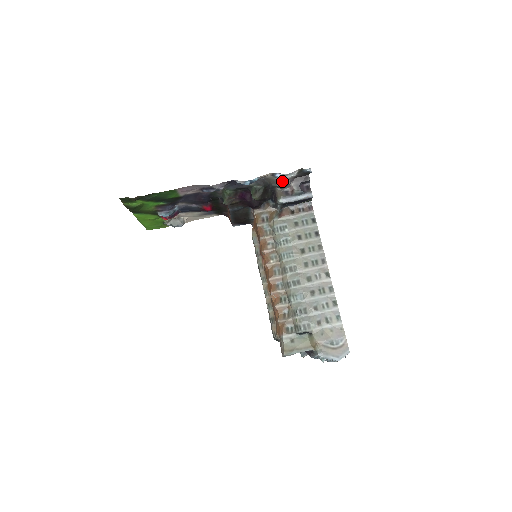
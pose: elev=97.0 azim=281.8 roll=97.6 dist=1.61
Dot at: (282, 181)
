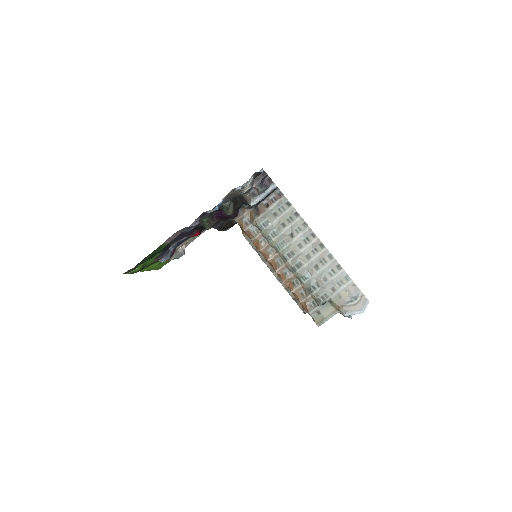
Dot at: (244, 188)
